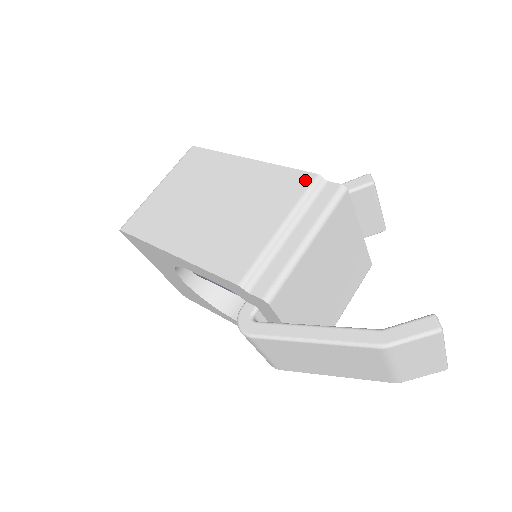
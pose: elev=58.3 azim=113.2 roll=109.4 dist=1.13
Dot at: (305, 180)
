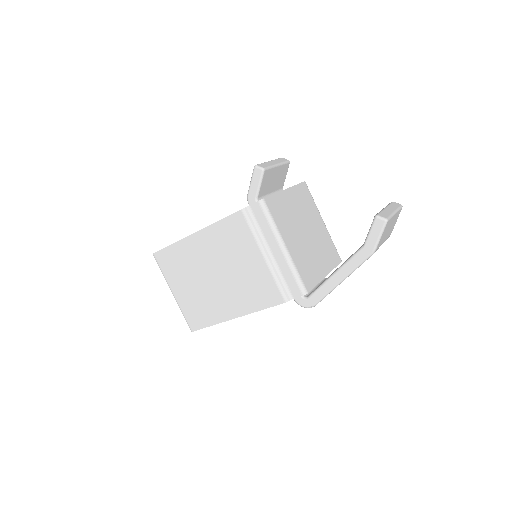
Dot at: (240, 219)
